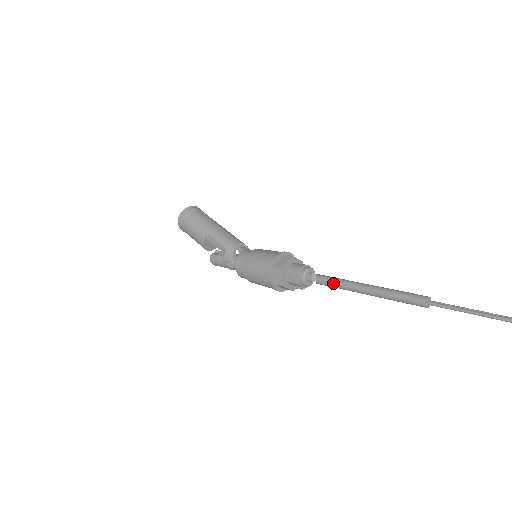
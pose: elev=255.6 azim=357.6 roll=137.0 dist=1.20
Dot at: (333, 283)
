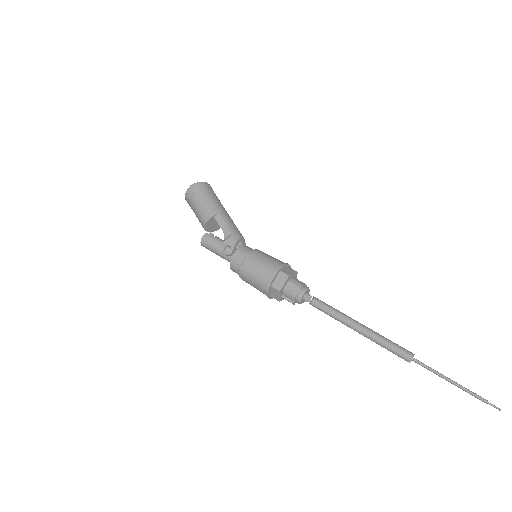
Dot at: (330, 309)
